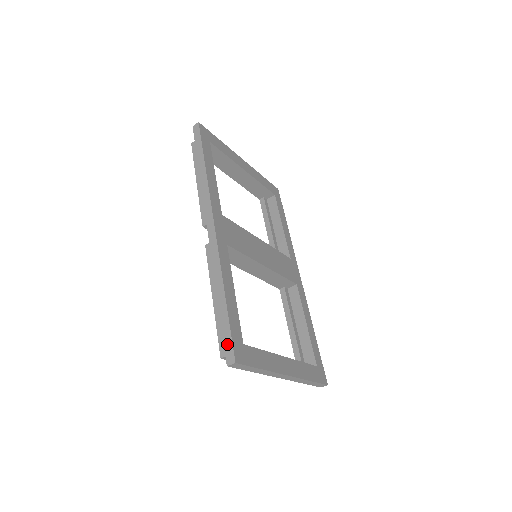
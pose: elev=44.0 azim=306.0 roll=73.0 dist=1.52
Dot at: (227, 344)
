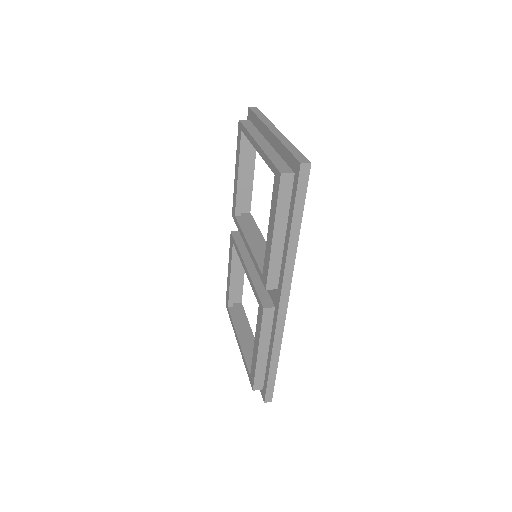
Dot at: (269, 392)
